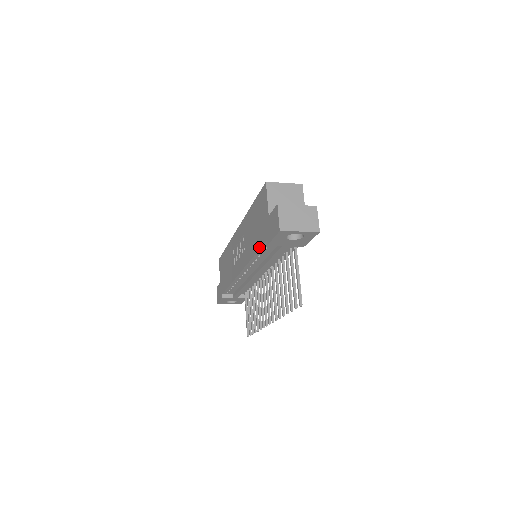
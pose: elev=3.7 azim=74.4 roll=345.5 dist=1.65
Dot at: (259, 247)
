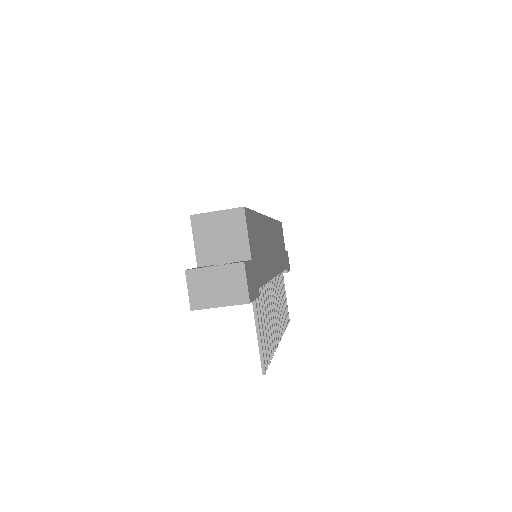
Dot at: occluded
